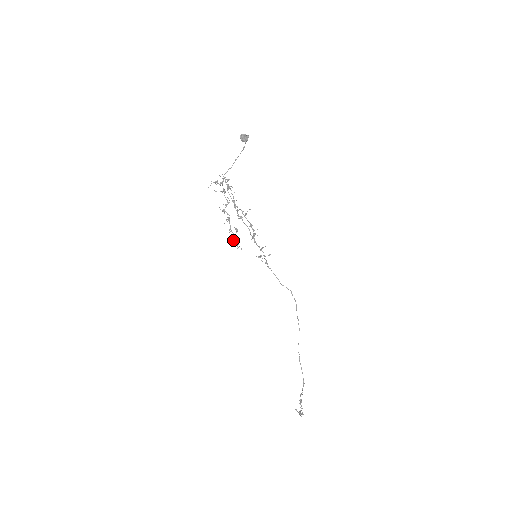
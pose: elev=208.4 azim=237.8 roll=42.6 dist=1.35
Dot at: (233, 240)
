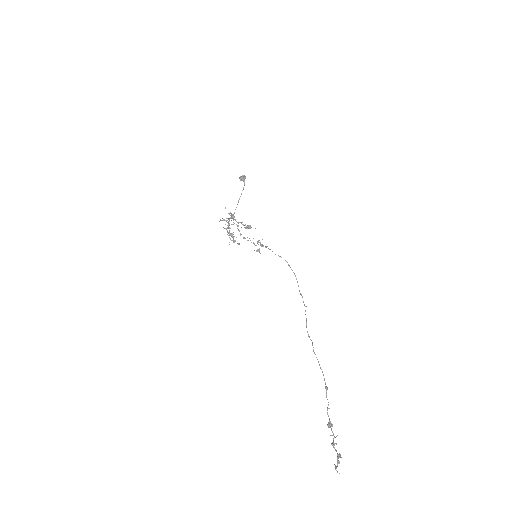
Dot at: (229, 234)
